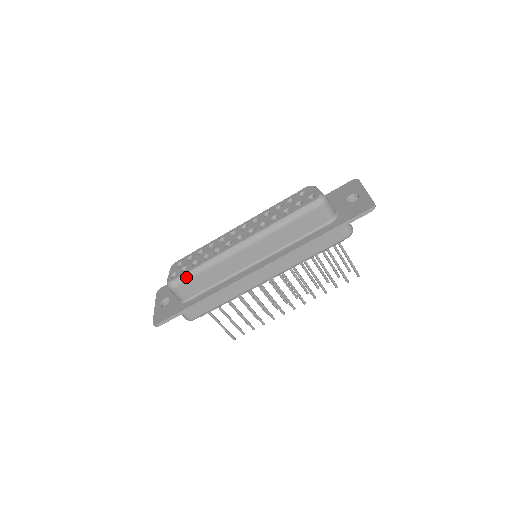
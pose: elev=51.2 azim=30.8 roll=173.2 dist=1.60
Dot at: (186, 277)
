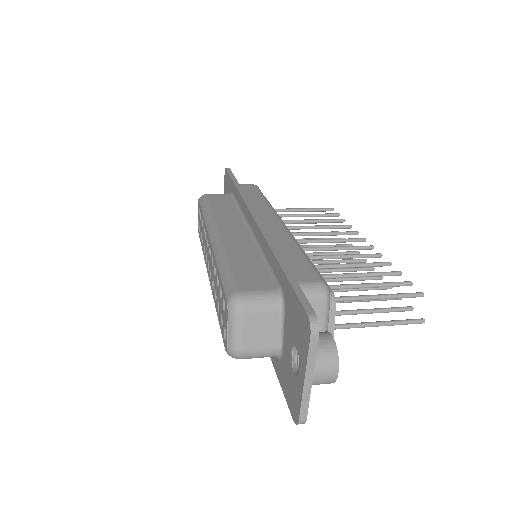
Dot at: occluded
